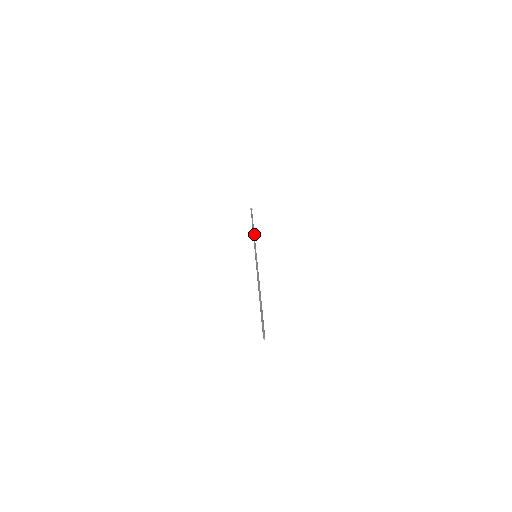
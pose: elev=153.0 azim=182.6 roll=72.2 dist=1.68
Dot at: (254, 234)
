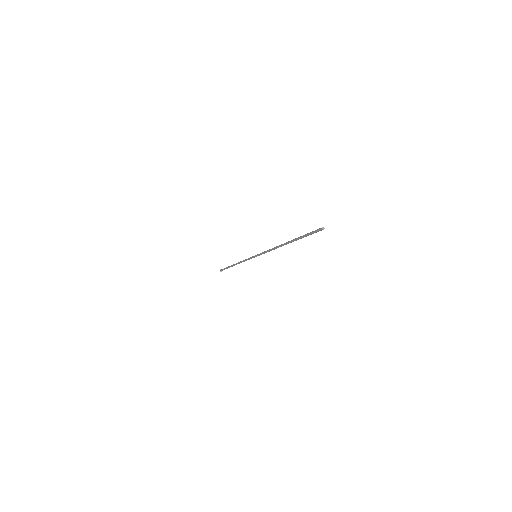
Dot at: (240, 262)
